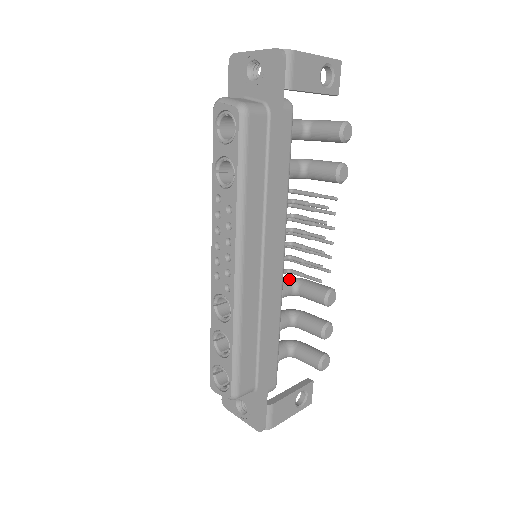
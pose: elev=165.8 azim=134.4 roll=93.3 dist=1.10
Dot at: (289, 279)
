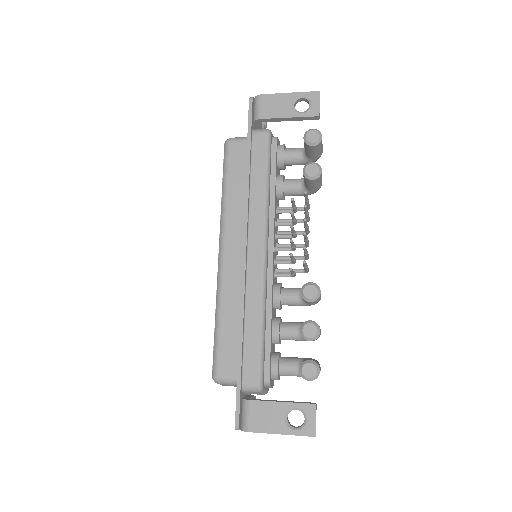
Dot at: occluded
